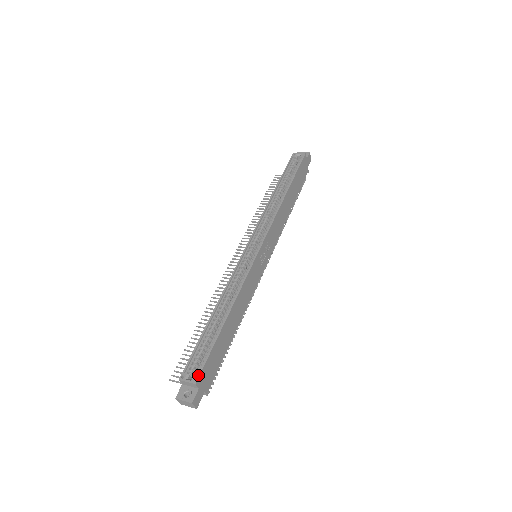
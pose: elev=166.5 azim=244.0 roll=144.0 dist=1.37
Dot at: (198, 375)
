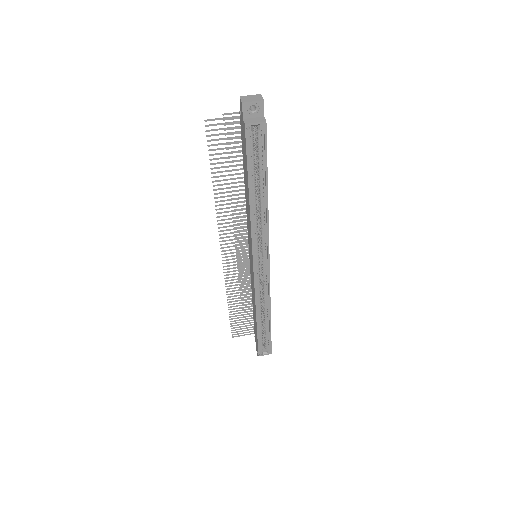
Dot at: (271, 351)
